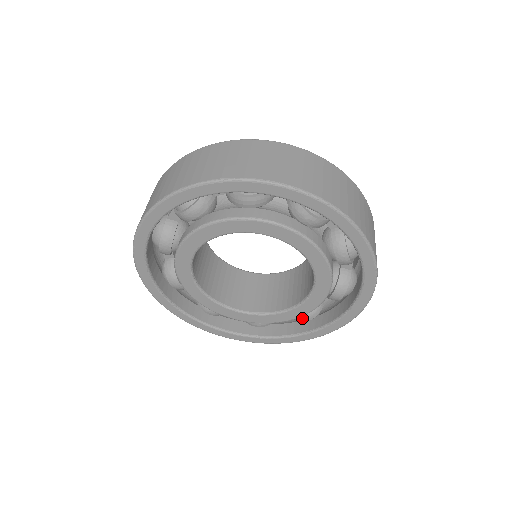
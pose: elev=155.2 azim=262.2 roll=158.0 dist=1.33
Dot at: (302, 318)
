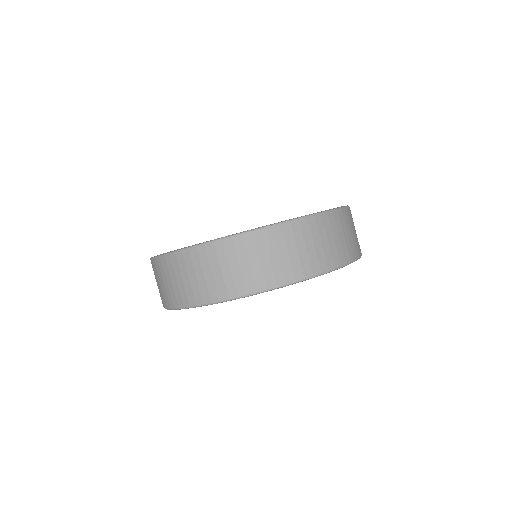
Dot at: occluded
